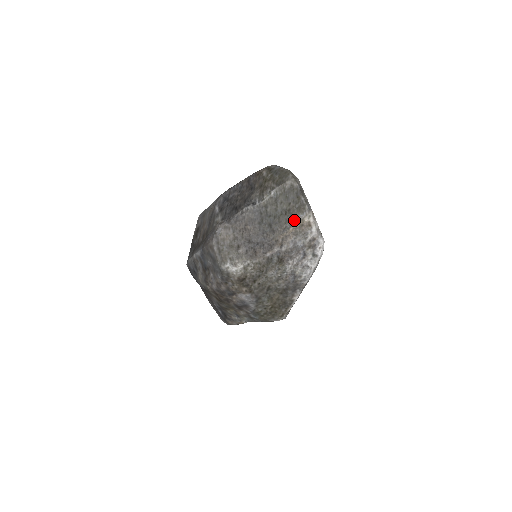
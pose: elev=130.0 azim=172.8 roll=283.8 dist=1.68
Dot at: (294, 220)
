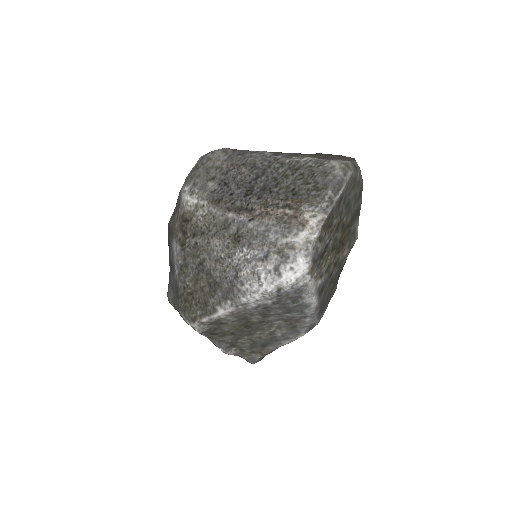
Dot at: (294, 204)
